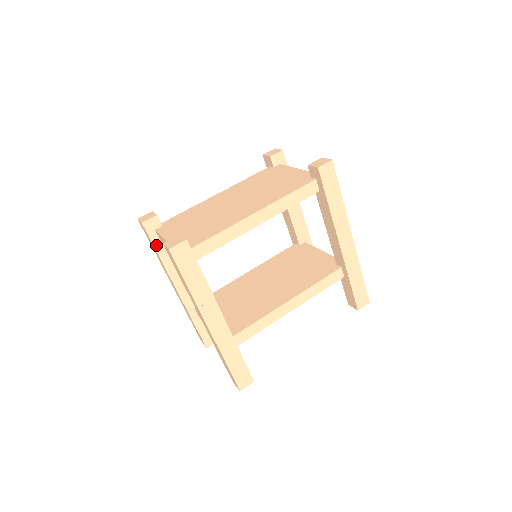
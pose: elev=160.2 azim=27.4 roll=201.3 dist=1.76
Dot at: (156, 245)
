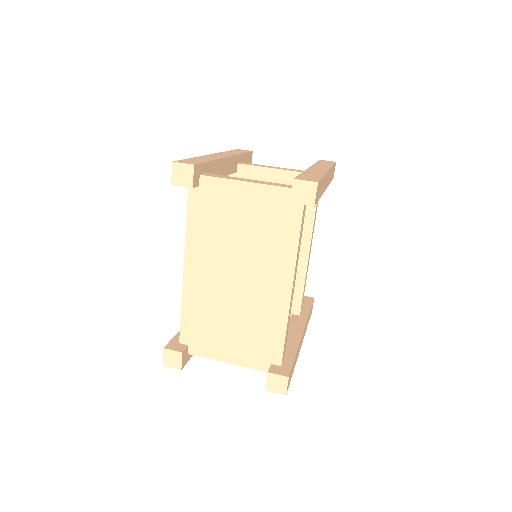
Dot at: occluded
